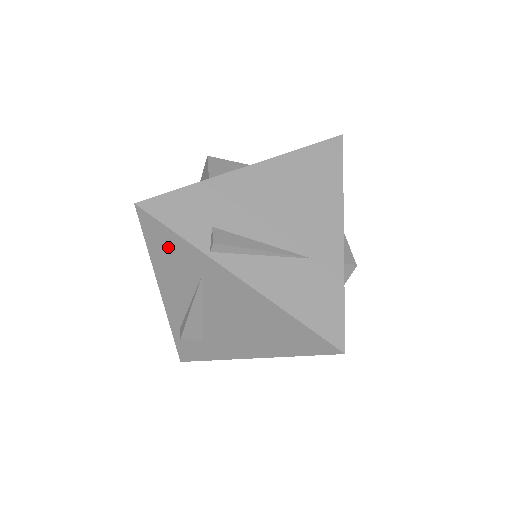
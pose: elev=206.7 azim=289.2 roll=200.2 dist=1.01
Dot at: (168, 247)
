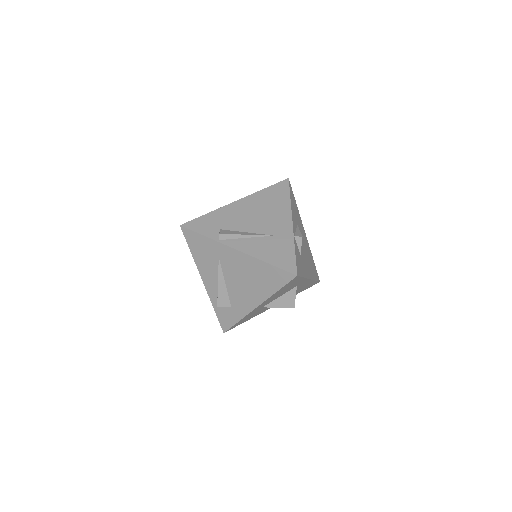
Dot at: (200, 245)
